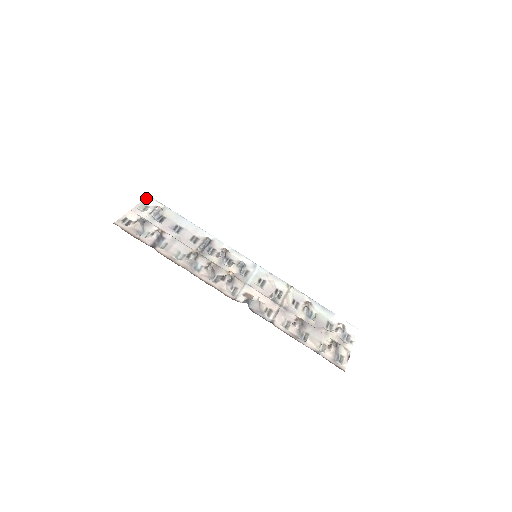
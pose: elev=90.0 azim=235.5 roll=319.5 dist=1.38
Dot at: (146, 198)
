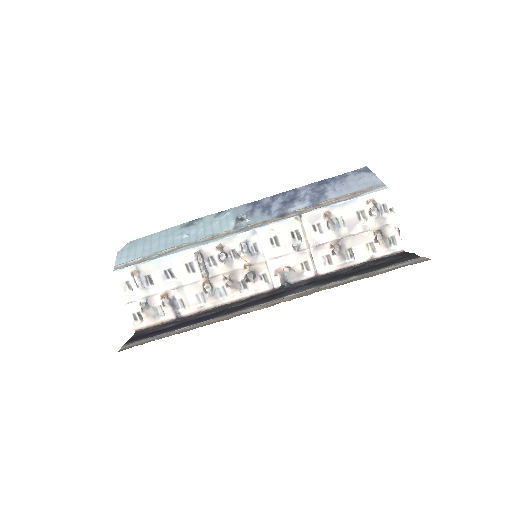
Dot at: (116, 277)
